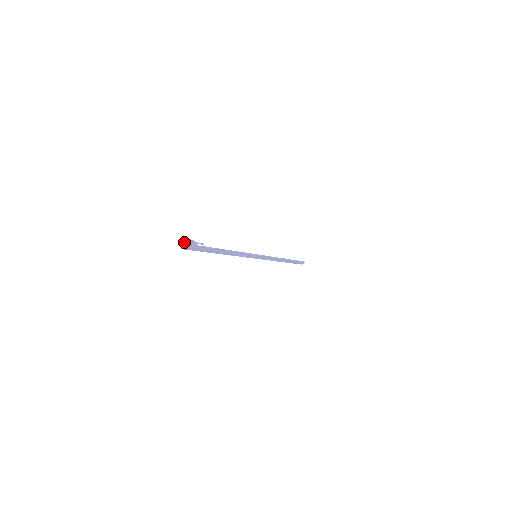
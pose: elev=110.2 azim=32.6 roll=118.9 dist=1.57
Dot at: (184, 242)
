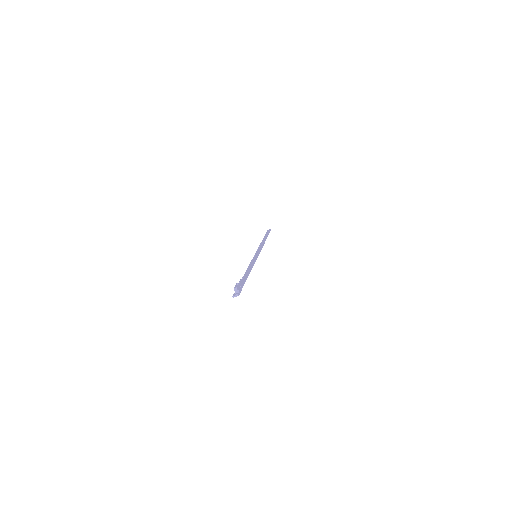
Dot at: (235, 290)
